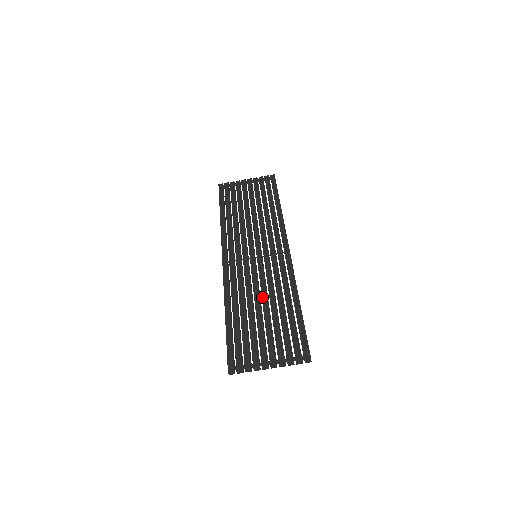
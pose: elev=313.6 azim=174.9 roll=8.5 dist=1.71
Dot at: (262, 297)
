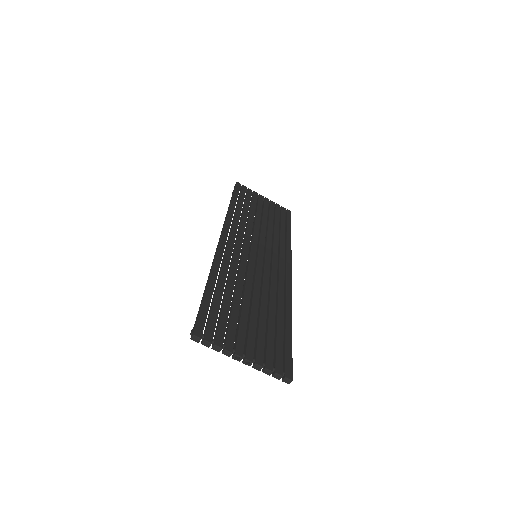
Dot at: (254, 291)
